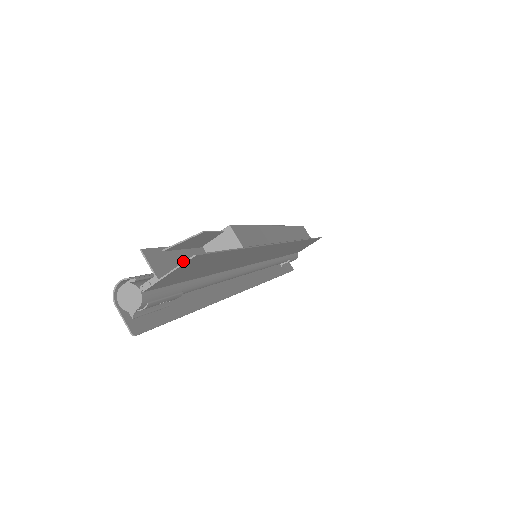
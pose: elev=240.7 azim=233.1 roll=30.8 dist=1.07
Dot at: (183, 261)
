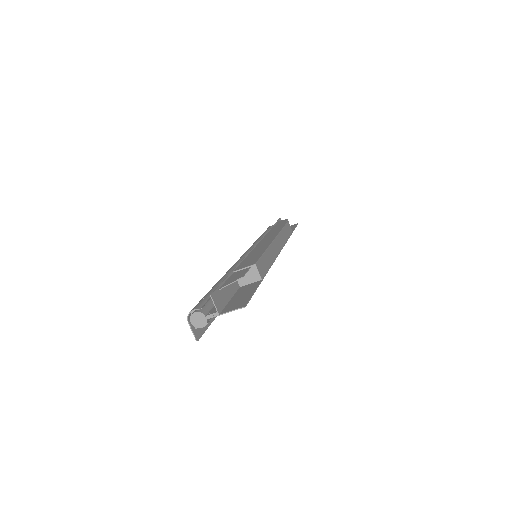
Dot at: (227, 292)
